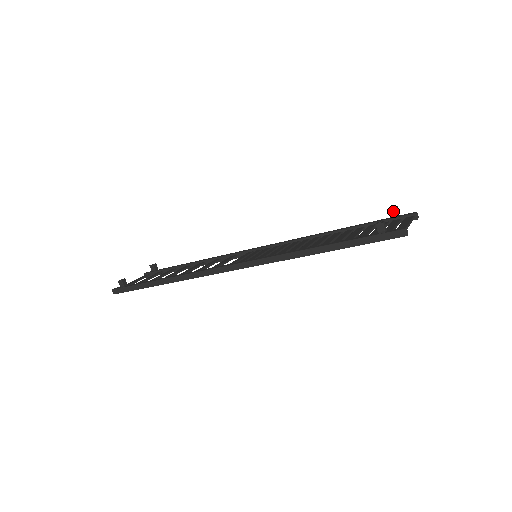
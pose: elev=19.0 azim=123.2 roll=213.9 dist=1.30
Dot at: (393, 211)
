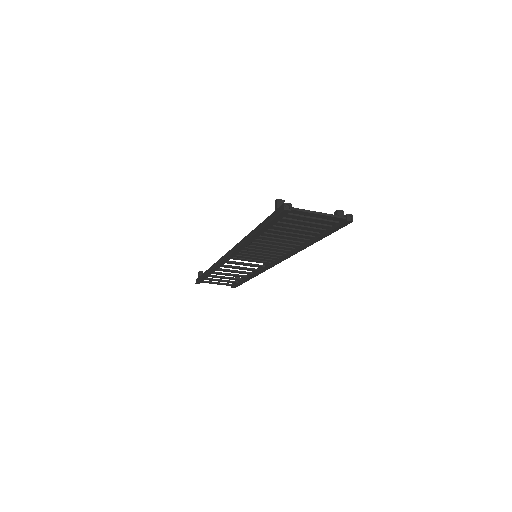
Dot at: (335, 213)
